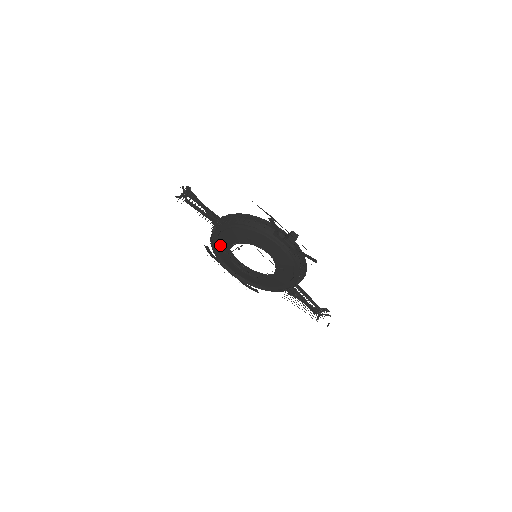
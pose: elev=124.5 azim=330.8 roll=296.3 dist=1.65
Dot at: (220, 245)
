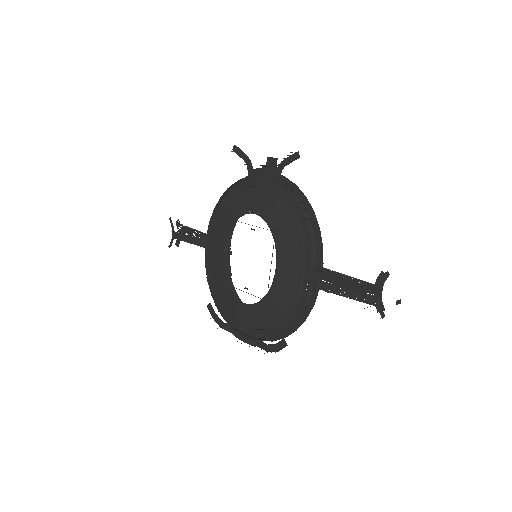
Dot at: (218, 279)
